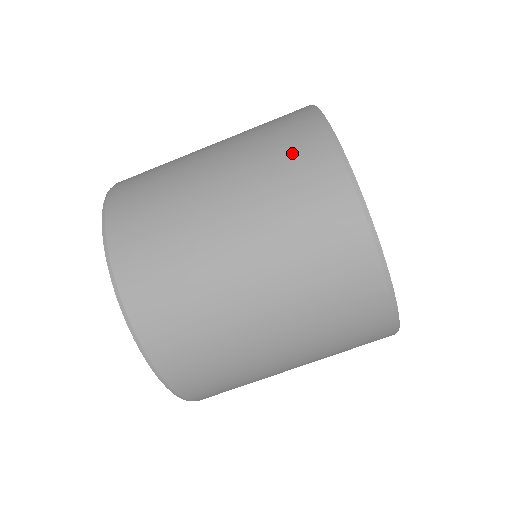
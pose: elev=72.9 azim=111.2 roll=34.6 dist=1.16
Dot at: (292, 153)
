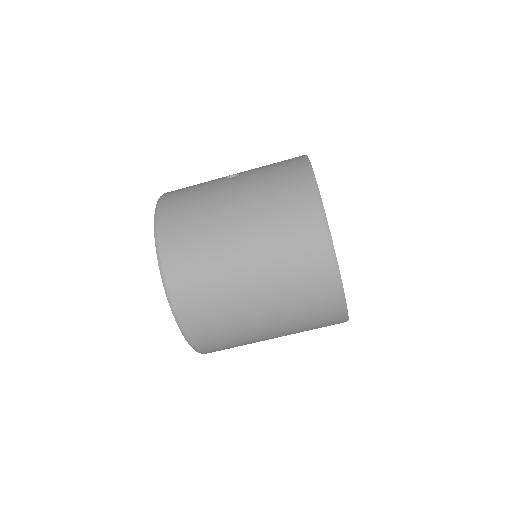
Dot at: (297, 235)
